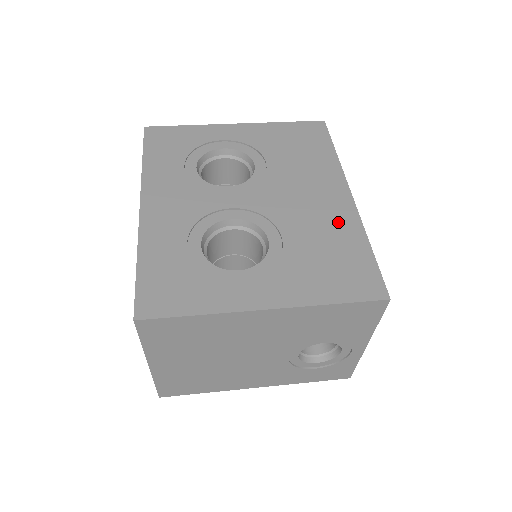
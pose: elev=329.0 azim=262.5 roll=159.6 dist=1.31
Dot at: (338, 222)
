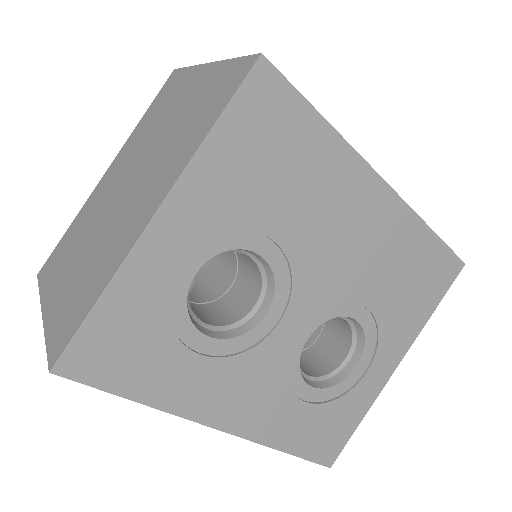
Dot at: (395, 235)
